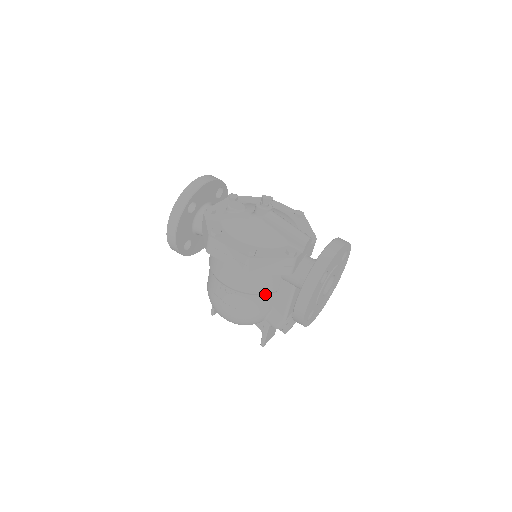
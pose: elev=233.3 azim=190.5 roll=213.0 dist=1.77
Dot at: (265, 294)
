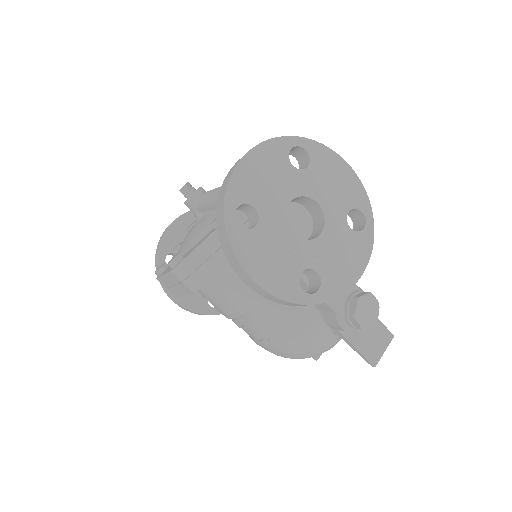
Dot at: occluded
